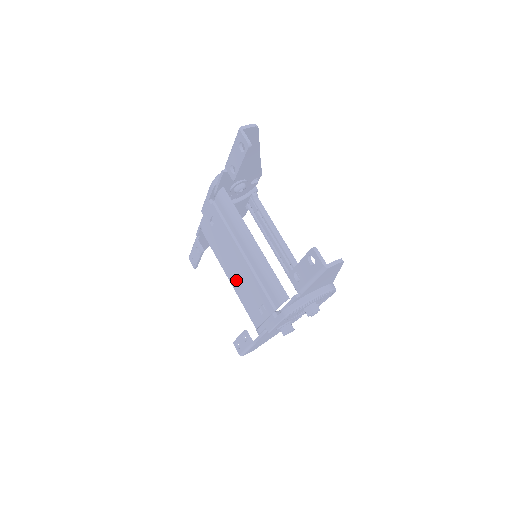
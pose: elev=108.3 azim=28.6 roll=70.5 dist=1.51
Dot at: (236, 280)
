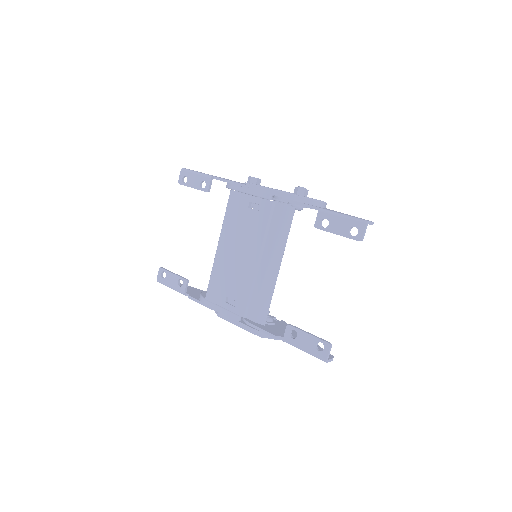
Dot at: (227, 259)
